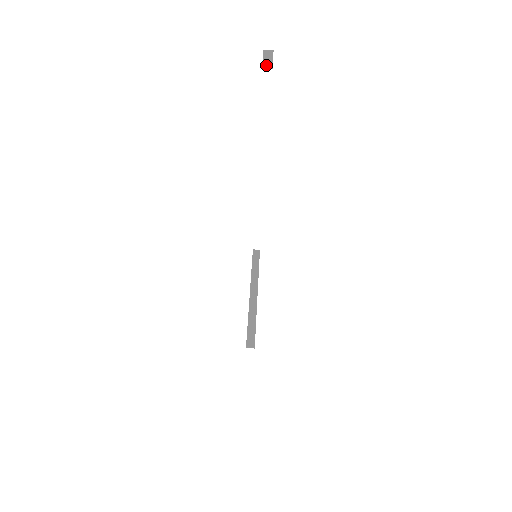
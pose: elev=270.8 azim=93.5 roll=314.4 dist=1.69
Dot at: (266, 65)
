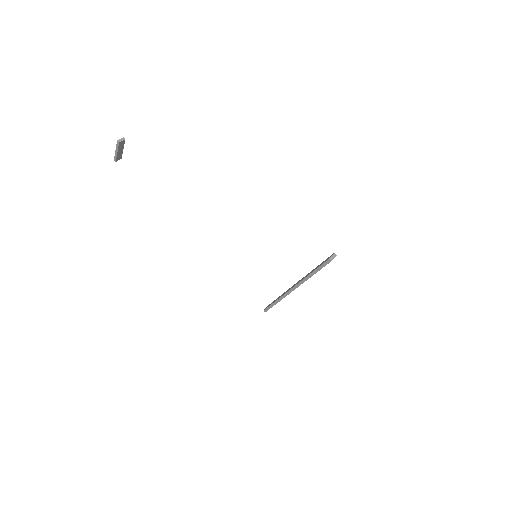
Dot at: (119, 140)
